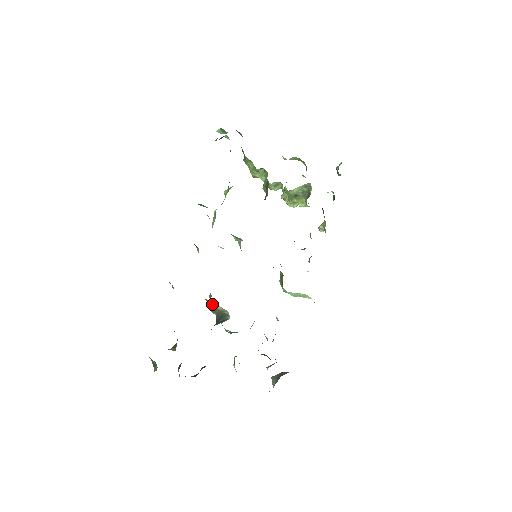
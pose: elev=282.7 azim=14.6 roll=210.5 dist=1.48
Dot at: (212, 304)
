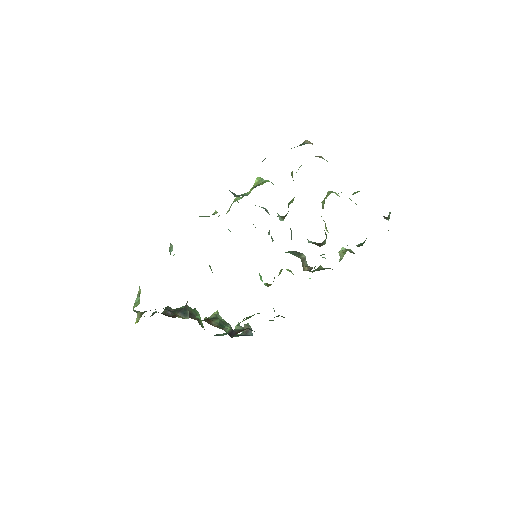
Dot at: occluded
